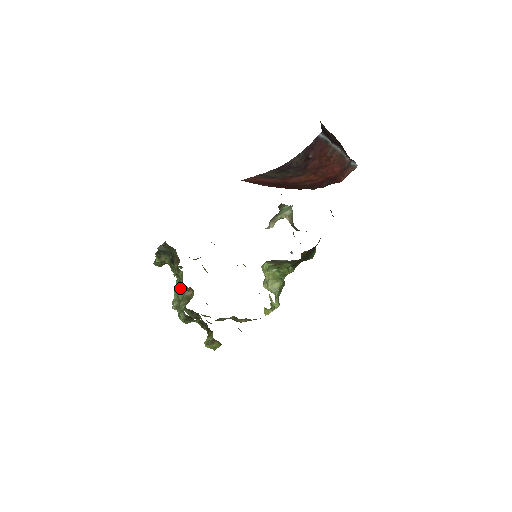
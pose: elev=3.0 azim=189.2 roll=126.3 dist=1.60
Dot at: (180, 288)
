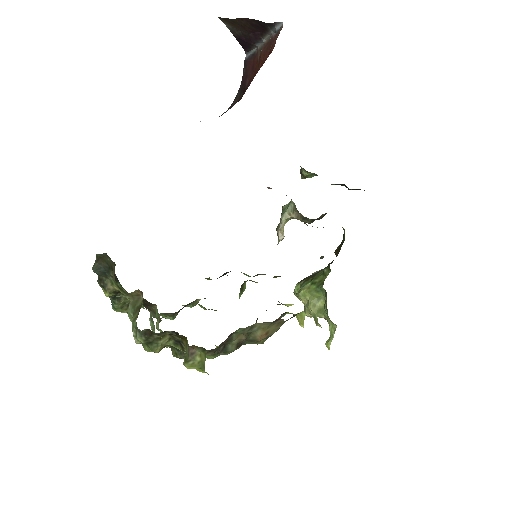
Dot at: occluded
